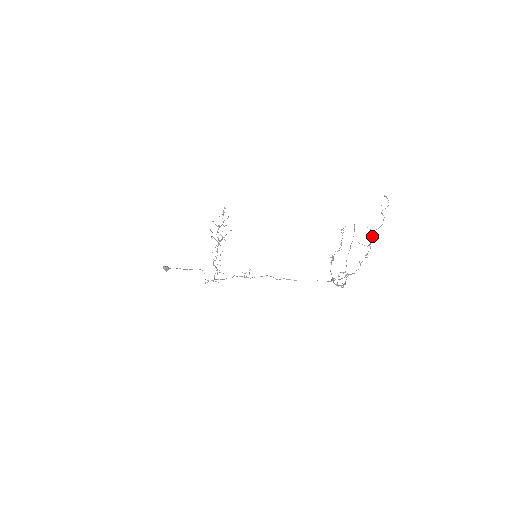
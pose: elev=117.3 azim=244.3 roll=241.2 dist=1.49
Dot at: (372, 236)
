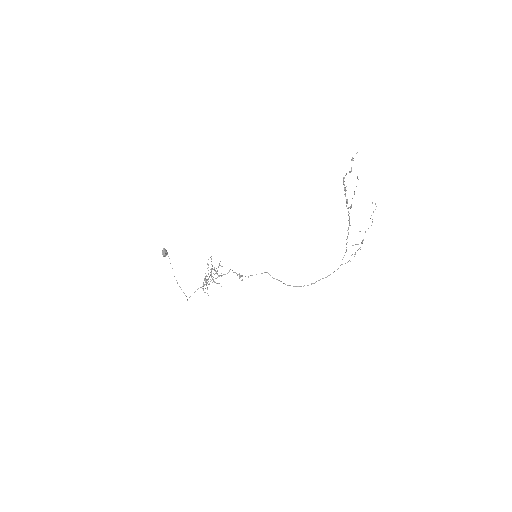
Dot at: occluded
